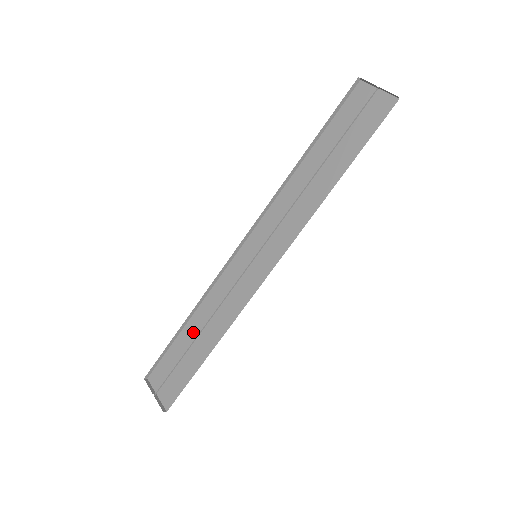
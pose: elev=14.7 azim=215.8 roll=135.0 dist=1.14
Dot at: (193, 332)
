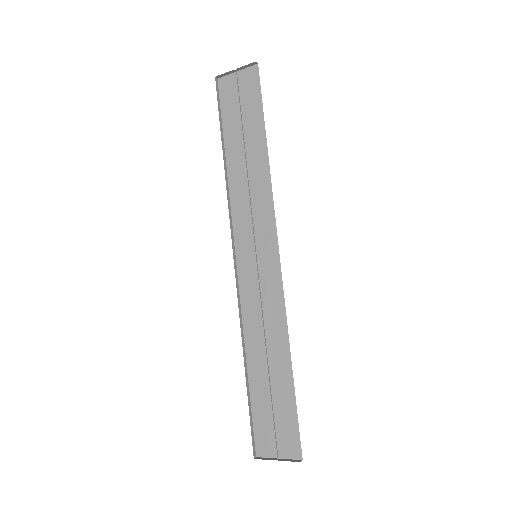
Dot at: (260, 369)
